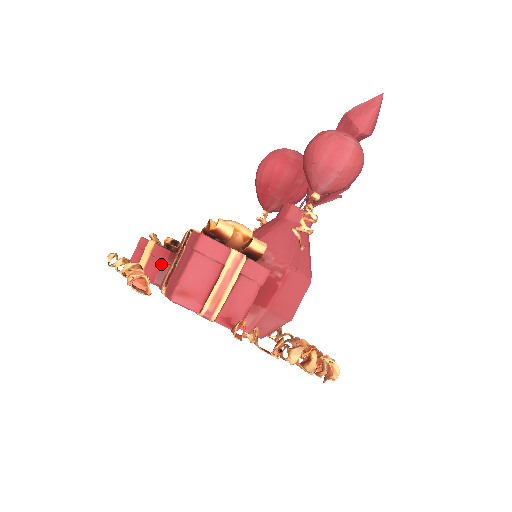
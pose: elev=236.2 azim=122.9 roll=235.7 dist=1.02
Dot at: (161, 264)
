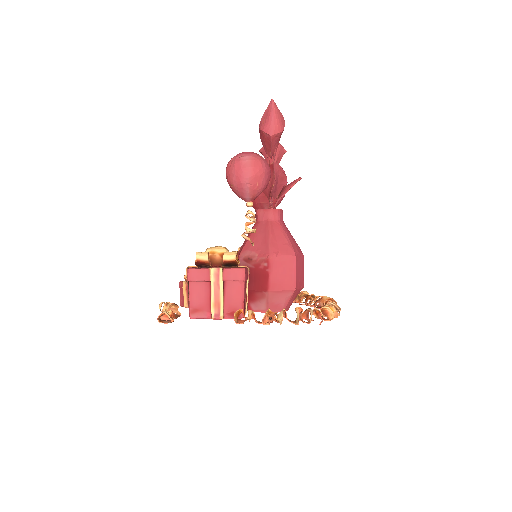
Dot at: occluded
